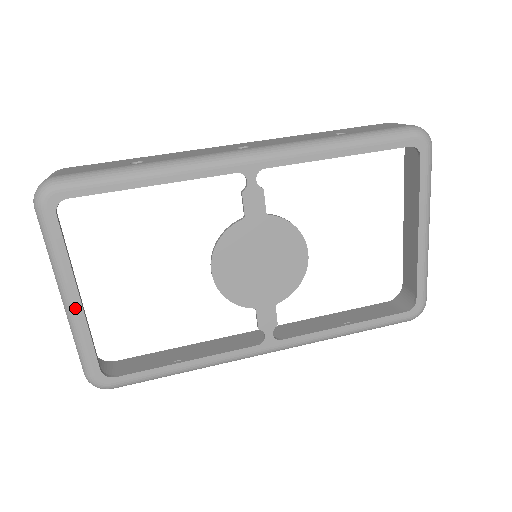
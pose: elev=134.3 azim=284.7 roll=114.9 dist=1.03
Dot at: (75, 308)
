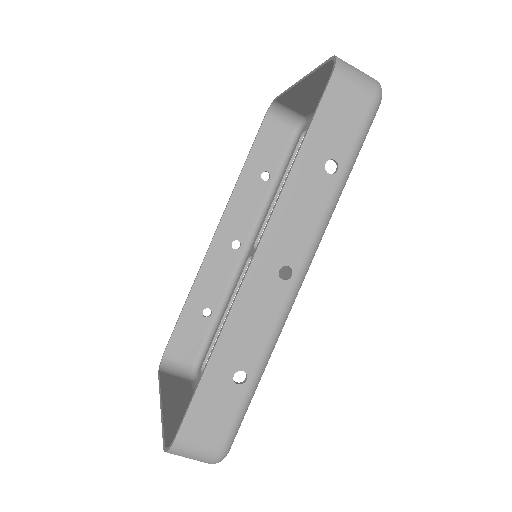
Dot at: occluded
